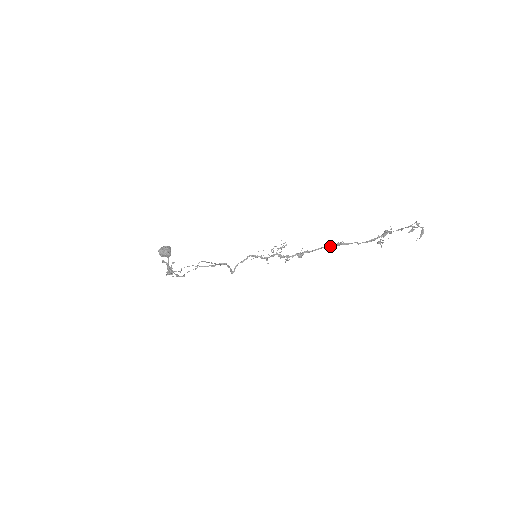
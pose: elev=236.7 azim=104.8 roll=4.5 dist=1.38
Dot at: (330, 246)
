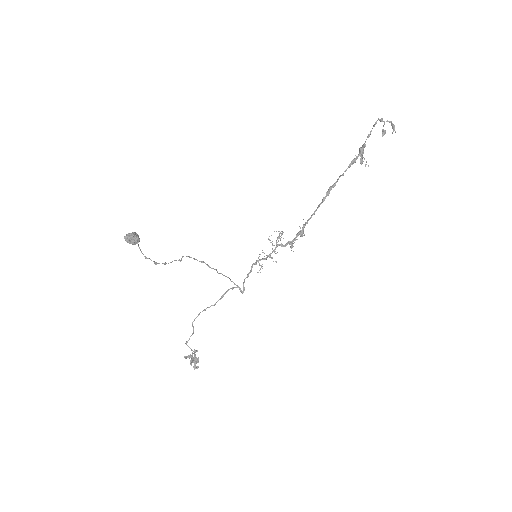
Dot at: (322, 202)
